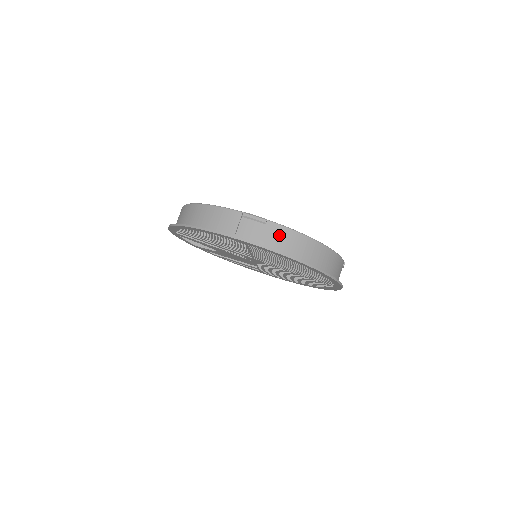
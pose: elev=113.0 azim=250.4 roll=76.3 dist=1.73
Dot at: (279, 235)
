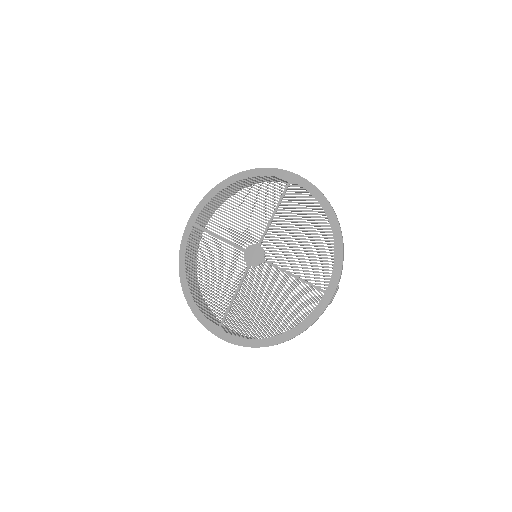
Dot at: occluded
